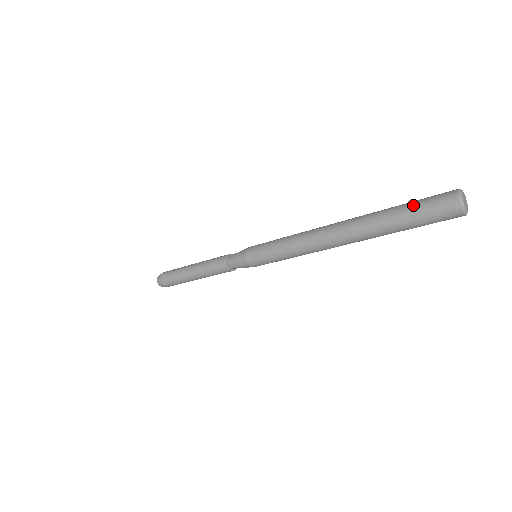
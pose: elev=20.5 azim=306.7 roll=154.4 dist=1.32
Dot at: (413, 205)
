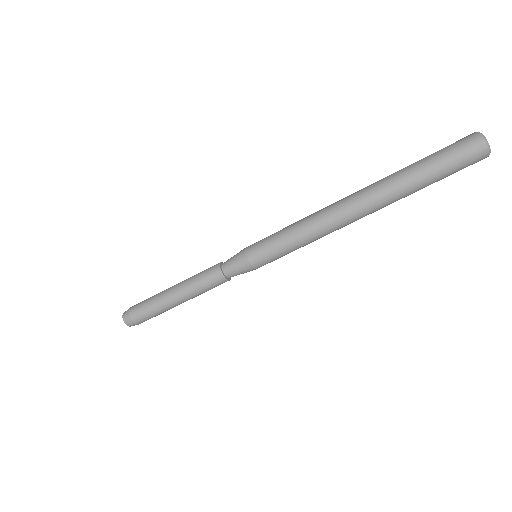
Dot at: occluded
